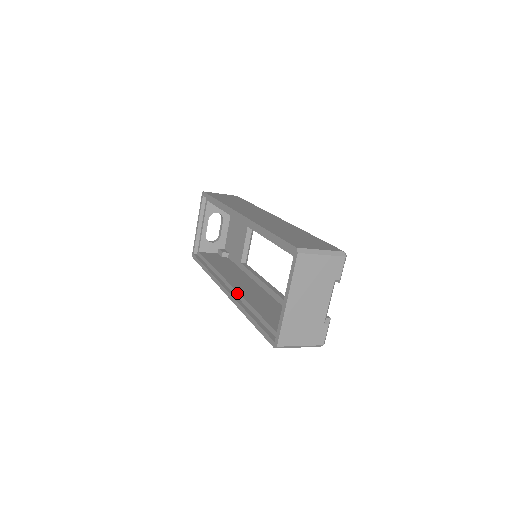
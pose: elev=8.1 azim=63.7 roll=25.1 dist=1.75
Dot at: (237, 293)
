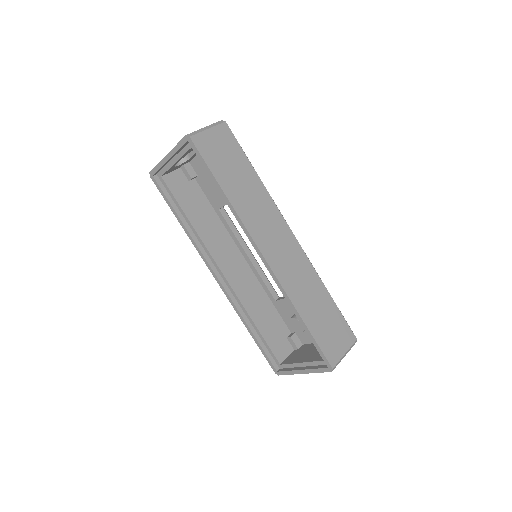
Dot at: (233, 291)
